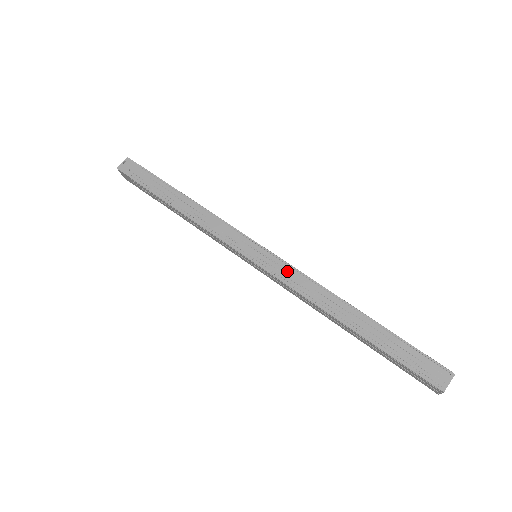
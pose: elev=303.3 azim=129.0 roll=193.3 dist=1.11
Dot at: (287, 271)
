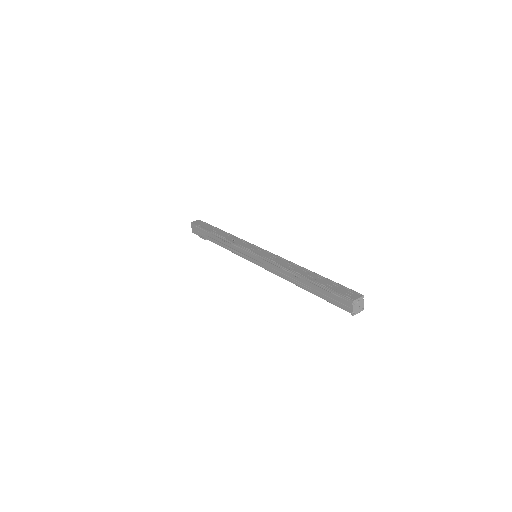
Dot at: (272, 256)
